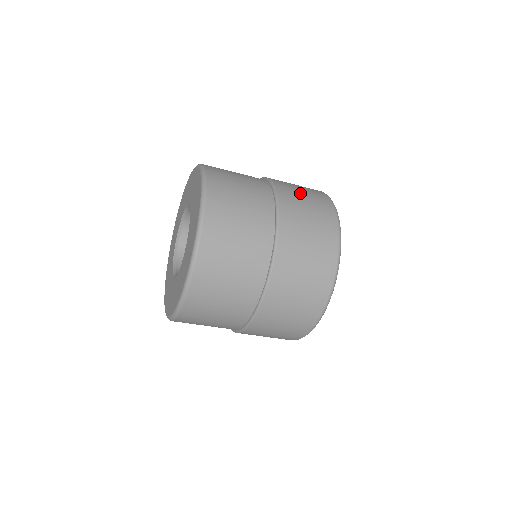
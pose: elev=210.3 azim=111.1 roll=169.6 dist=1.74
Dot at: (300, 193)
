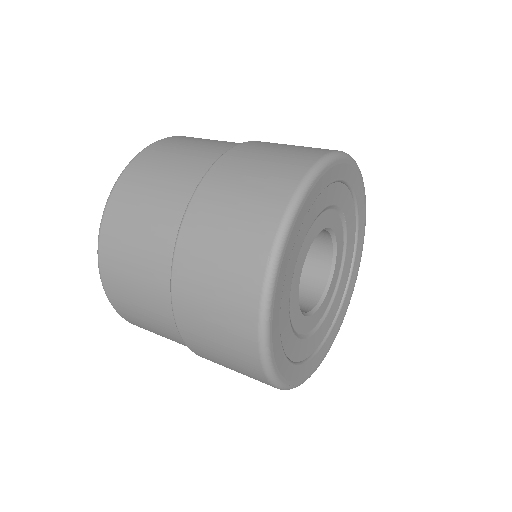
Dot at: (217, 237)
